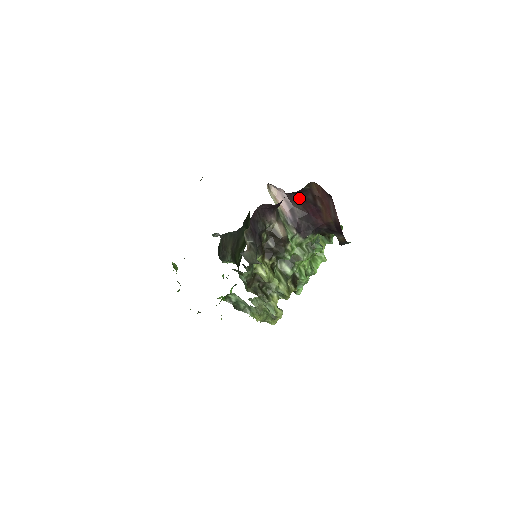
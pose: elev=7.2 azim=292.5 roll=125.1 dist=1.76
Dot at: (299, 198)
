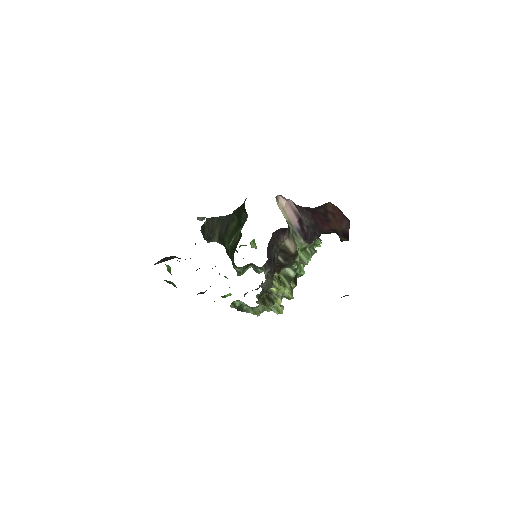
Dot at: (309, 210)
